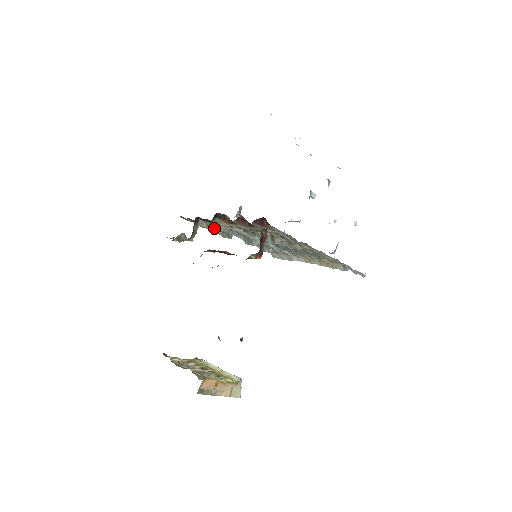
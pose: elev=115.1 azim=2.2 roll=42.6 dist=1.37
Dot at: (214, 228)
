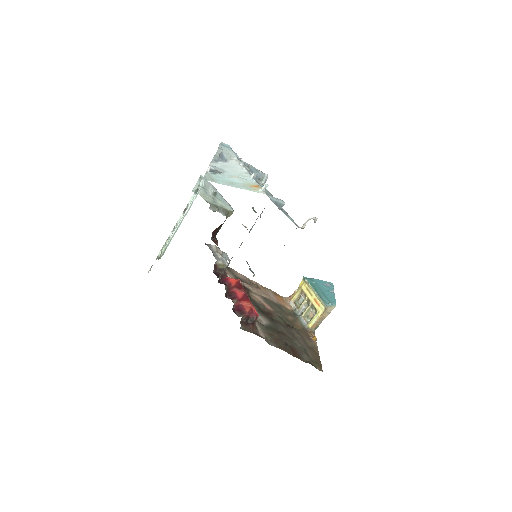
Dot at: occluded
